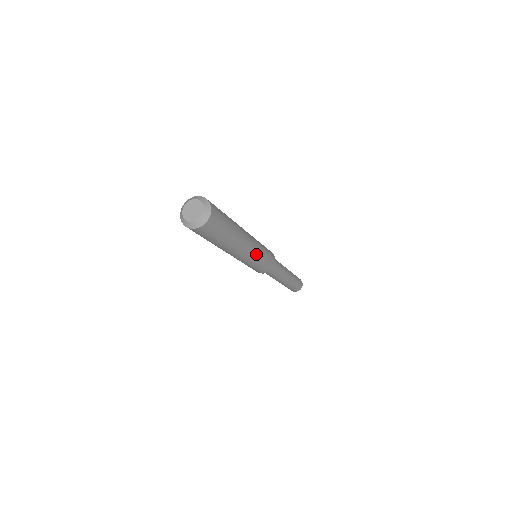
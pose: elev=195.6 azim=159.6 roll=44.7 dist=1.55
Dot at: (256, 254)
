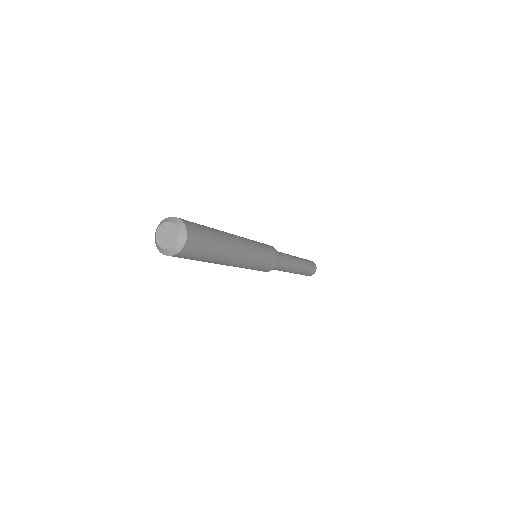
Dot at: (252, 261)
